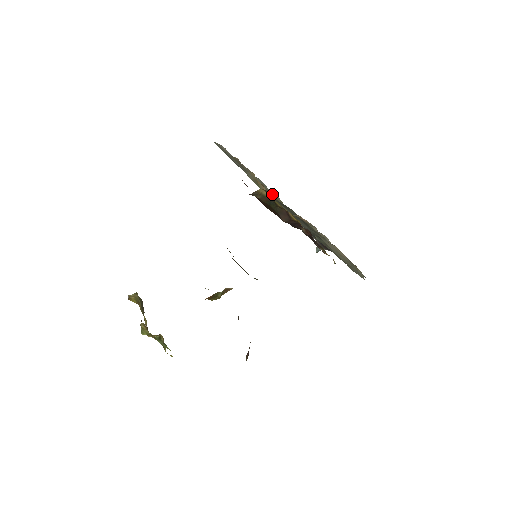
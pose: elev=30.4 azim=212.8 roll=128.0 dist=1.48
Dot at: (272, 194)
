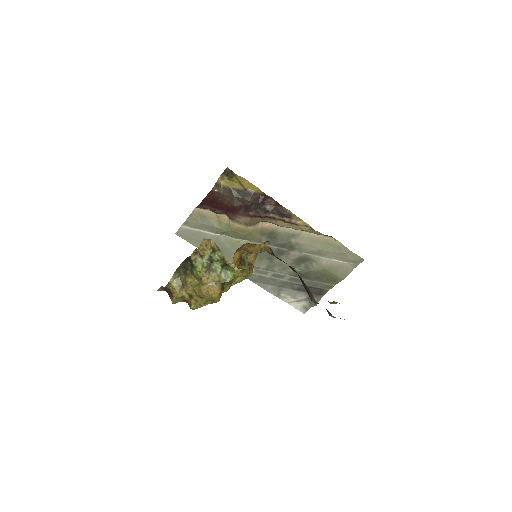
Dot at: (238, 243)
